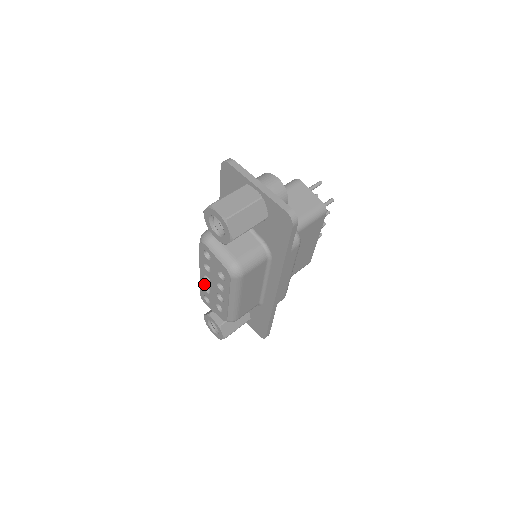
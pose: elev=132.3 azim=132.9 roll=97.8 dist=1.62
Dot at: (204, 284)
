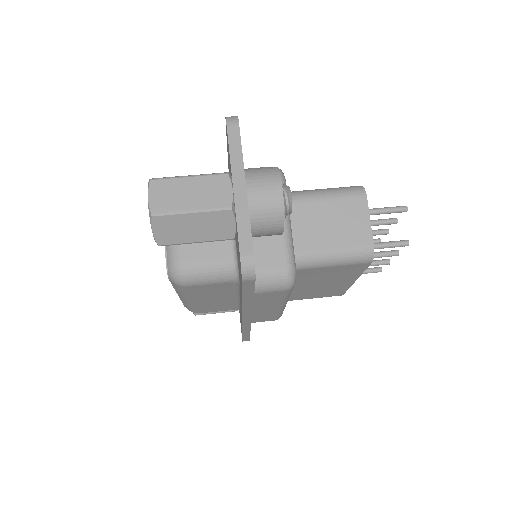
Dot at: occluded
